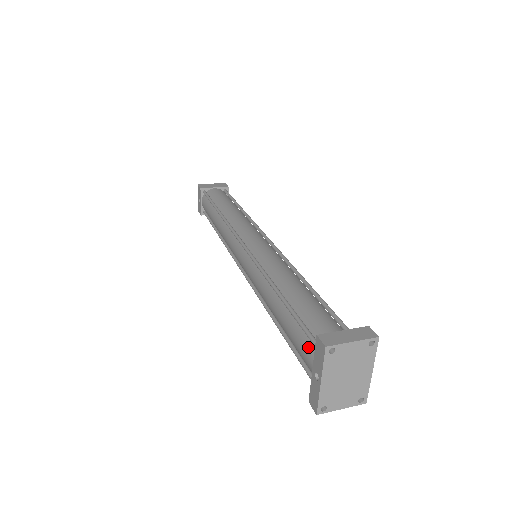
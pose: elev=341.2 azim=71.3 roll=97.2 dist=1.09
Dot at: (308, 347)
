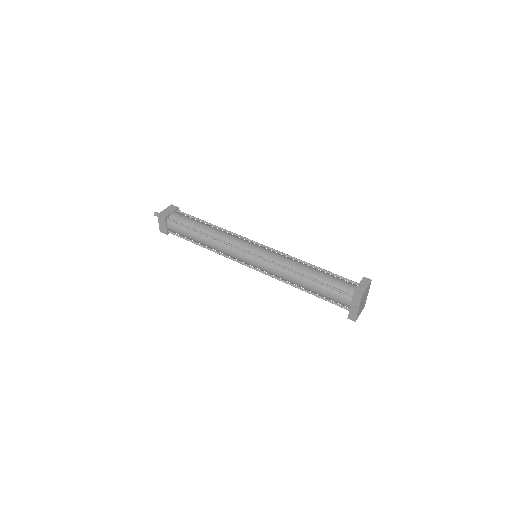
Dot at: (343, 297)
